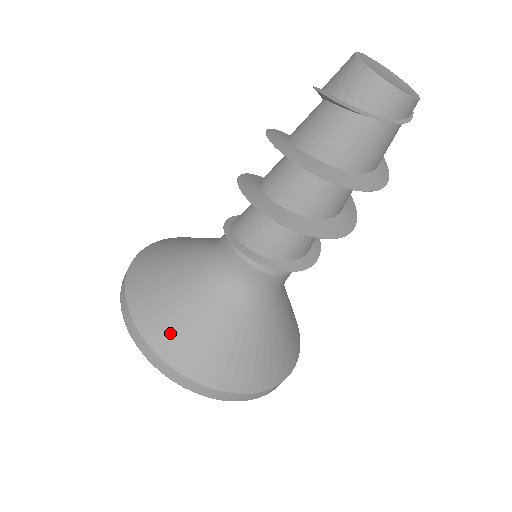
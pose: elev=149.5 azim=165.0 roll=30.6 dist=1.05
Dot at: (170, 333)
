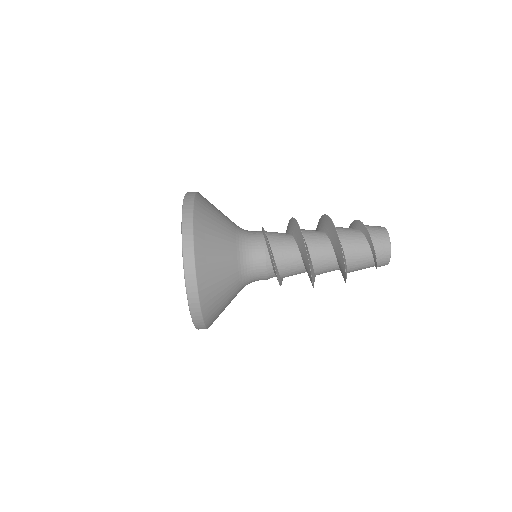
Dot at: (208, 265)
